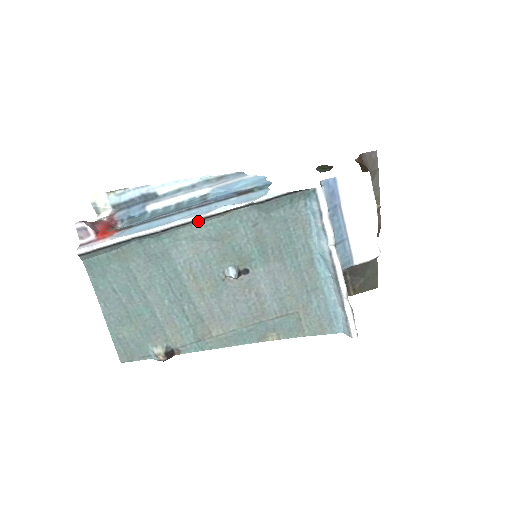
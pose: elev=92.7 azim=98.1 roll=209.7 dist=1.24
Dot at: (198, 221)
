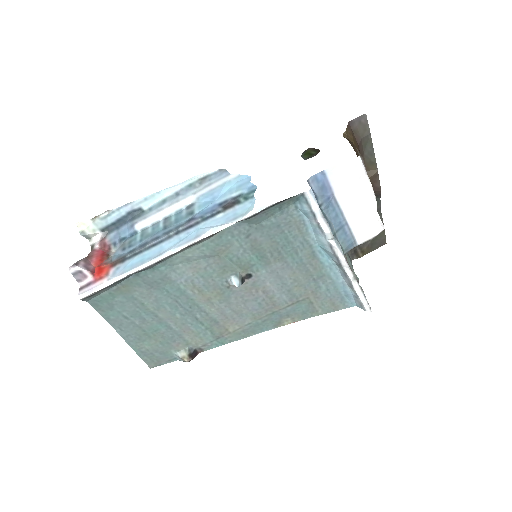
Dot at: (189, 247)
